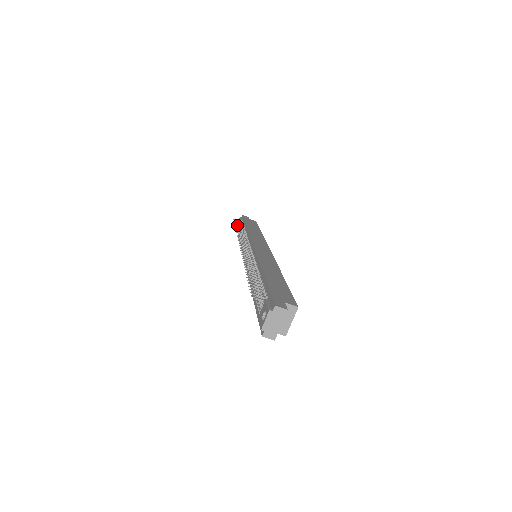
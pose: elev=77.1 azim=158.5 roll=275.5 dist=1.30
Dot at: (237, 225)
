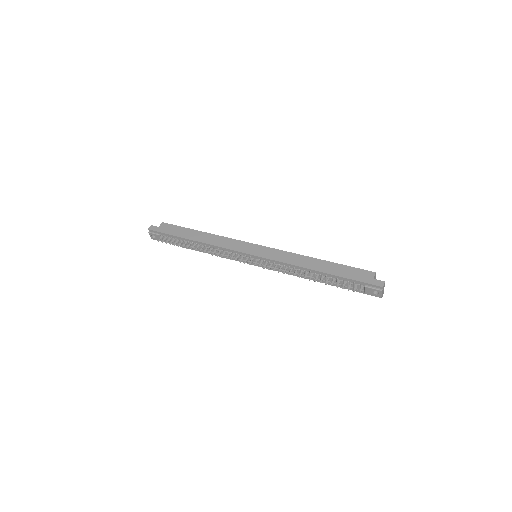
Dot at: occluded
